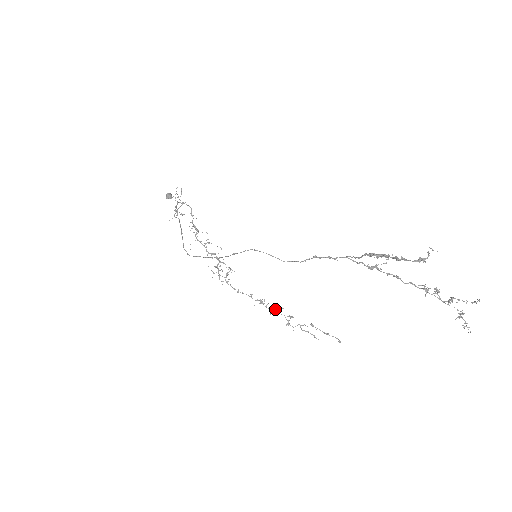
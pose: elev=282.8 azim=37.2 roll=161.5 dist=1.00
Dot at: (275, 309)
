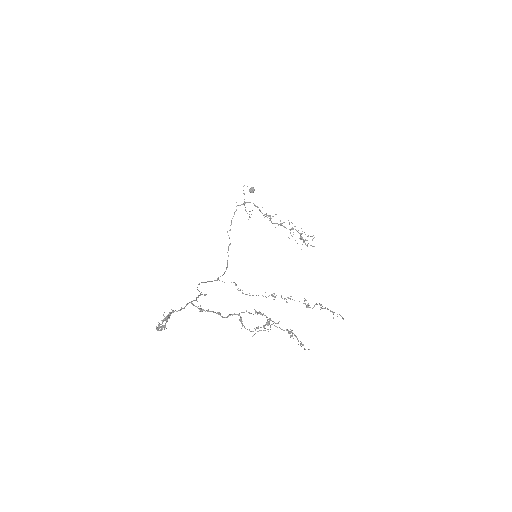
Dot at: (288, 298)
